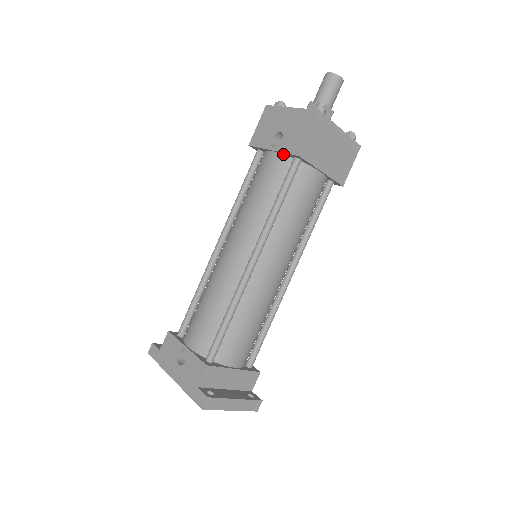
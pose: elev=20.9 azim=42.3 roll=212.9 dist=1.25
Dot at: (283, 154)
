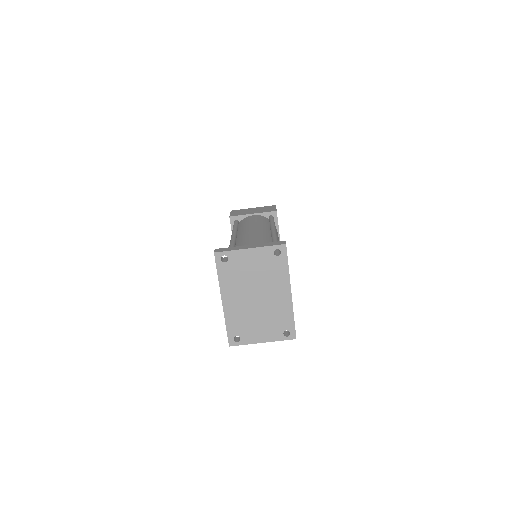
Dot at: occluded
